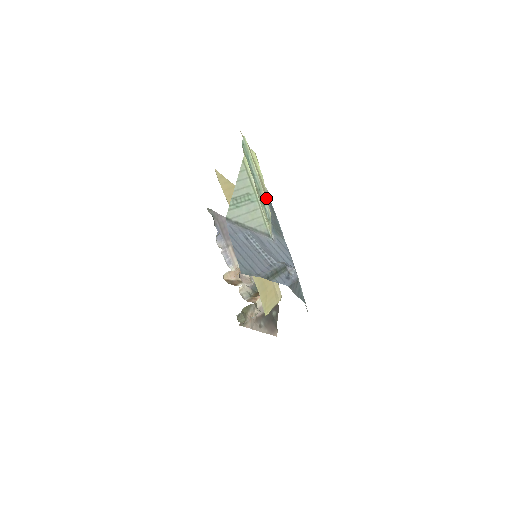
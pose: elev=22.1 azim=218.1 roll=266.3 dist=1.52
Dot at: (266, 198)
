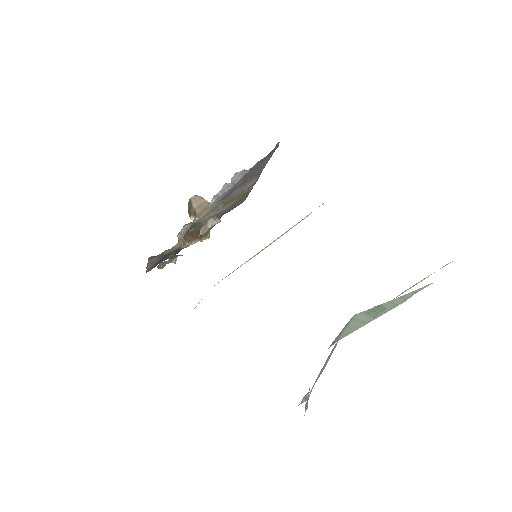
Dot at: occluded
